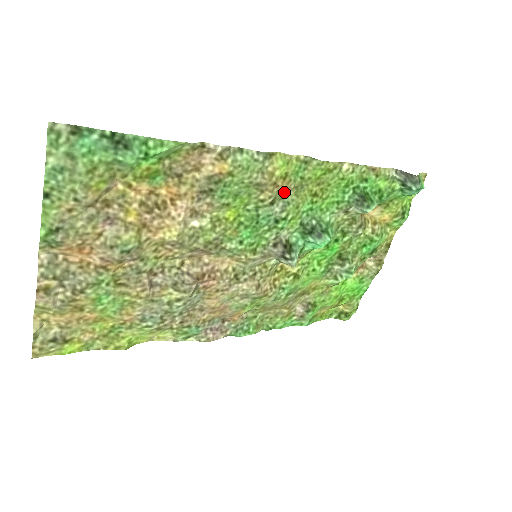
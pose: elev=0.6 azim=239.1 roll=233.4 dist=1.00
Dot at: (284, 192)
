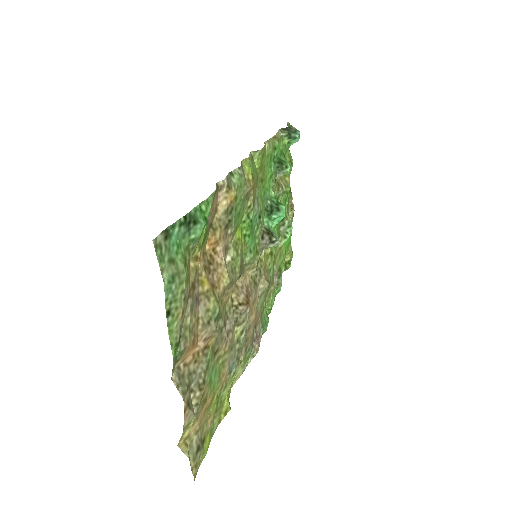
Dot at: (255, 190)
